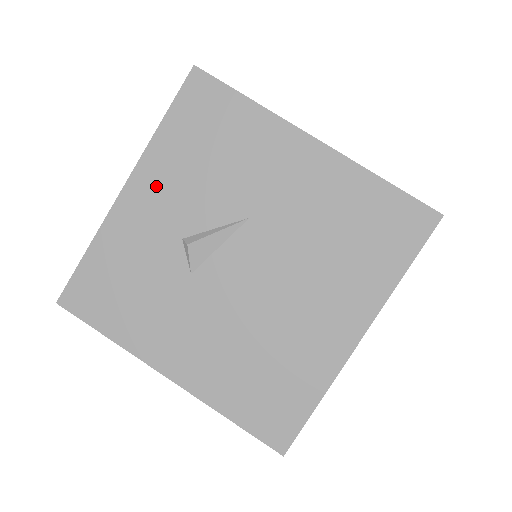
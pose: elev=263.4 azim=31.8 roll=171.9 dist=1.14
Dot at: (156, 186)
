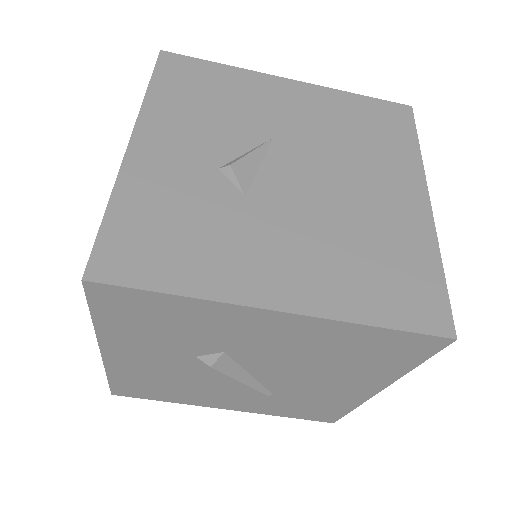
Dot at: (167, 133)
